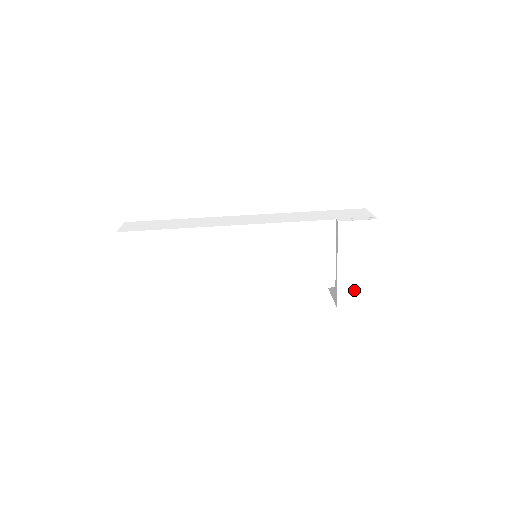
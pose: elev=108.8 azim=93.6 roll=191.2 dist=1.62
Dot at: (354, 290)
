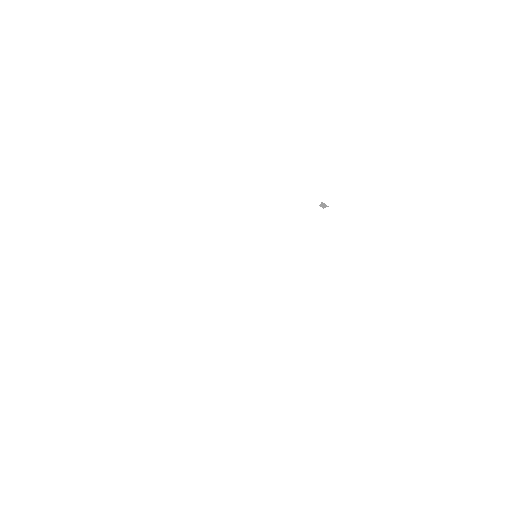
Dot at: occluded
